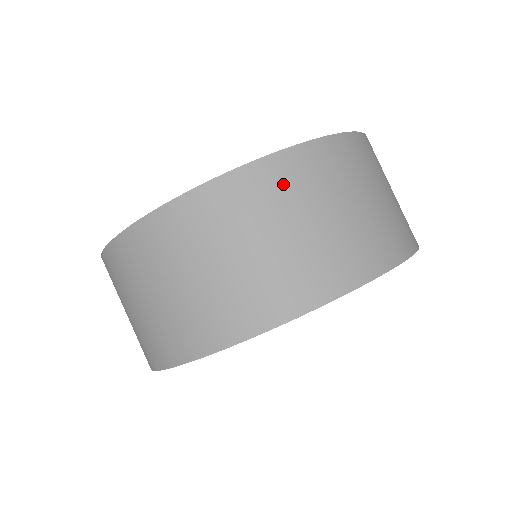
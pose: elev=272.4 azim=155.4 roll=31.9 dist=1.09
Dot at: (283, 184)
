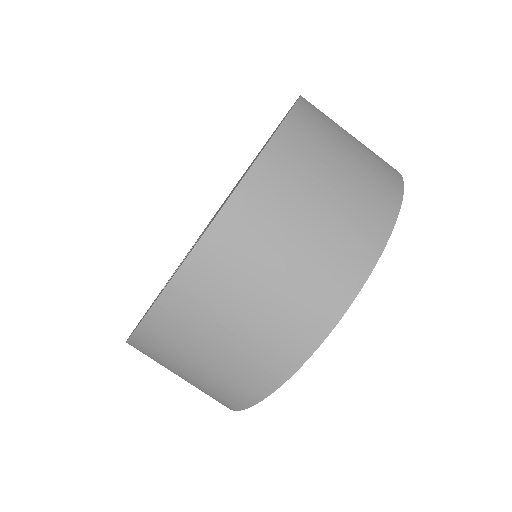
Dot at: (317, 123)
